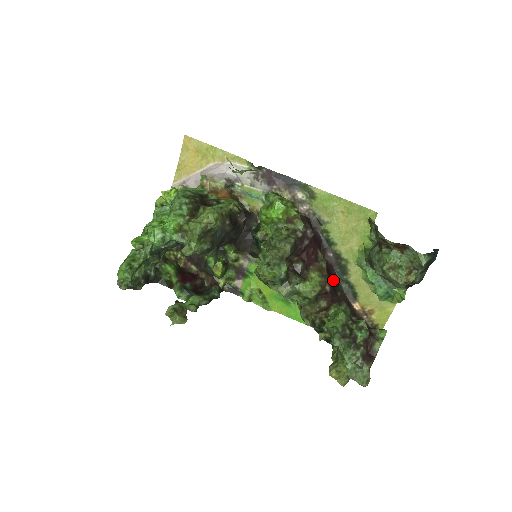
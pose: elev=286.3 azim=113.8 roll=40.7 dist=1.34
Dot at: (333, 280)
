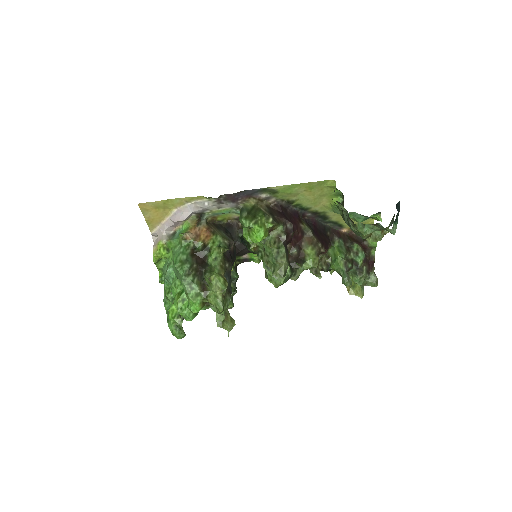
Dot at: (320, 230)
